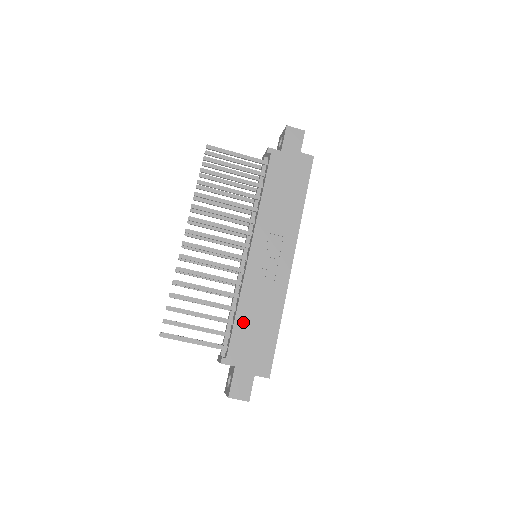
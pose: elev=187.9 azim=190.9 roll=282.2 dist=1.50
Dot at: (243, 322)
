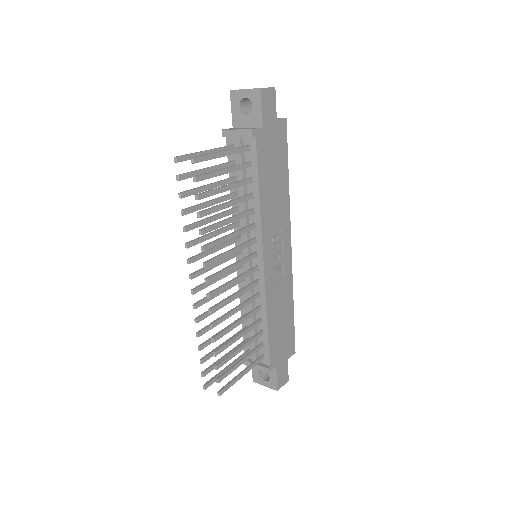
Dot at: (273, 328)
